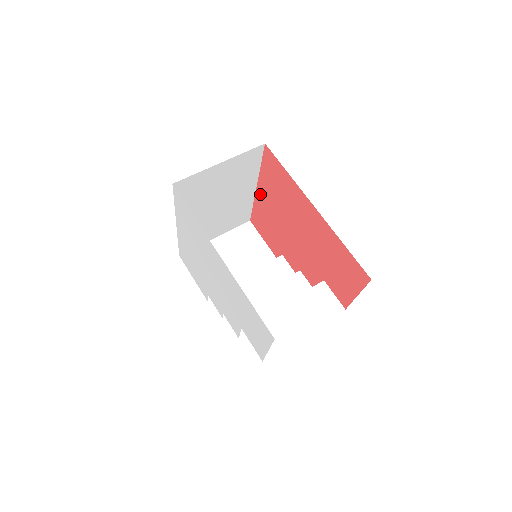
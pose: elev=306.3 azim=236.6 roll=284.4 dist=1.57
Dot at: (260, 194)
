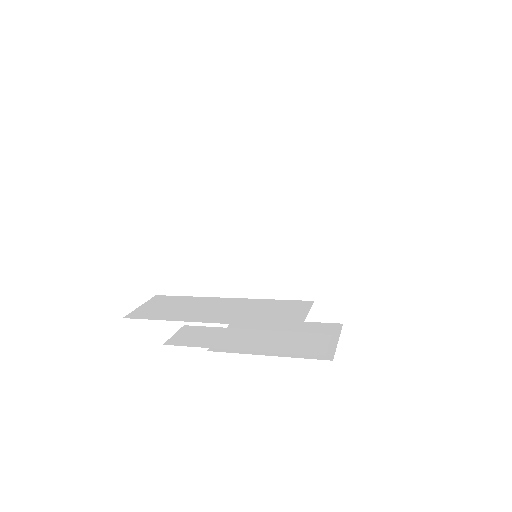
Dot at: occluded
